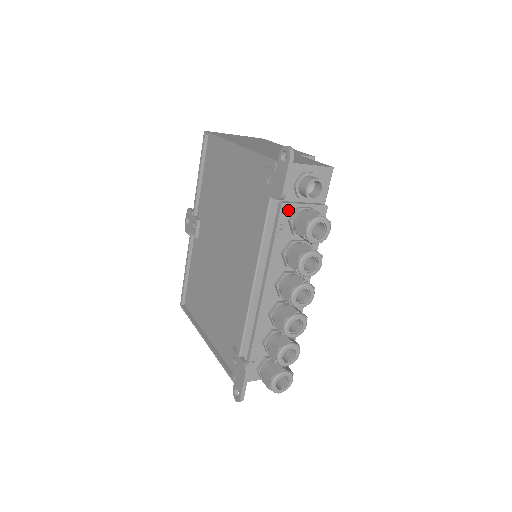
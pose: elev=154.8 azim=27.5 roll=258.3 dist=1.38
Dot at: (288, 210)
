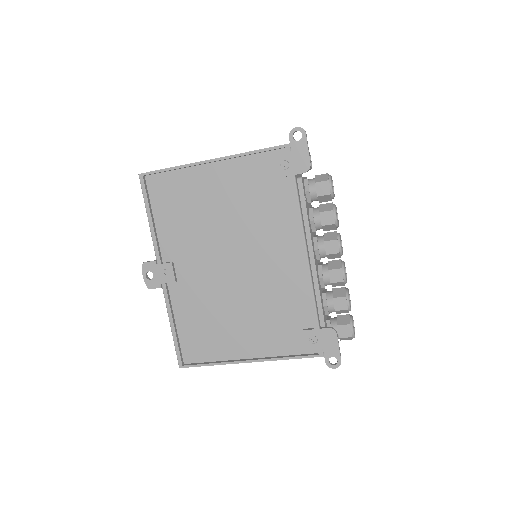
Dot at: (303, 183)
